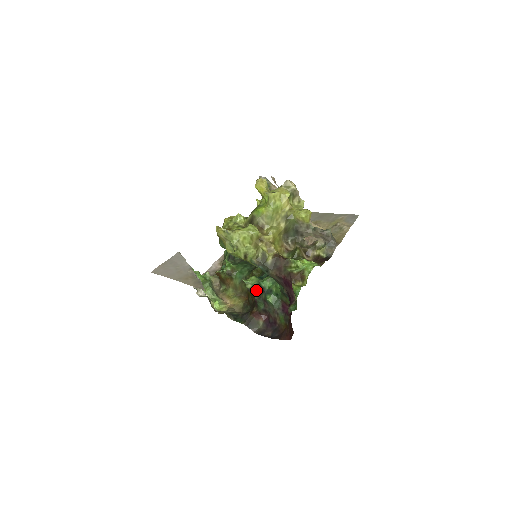
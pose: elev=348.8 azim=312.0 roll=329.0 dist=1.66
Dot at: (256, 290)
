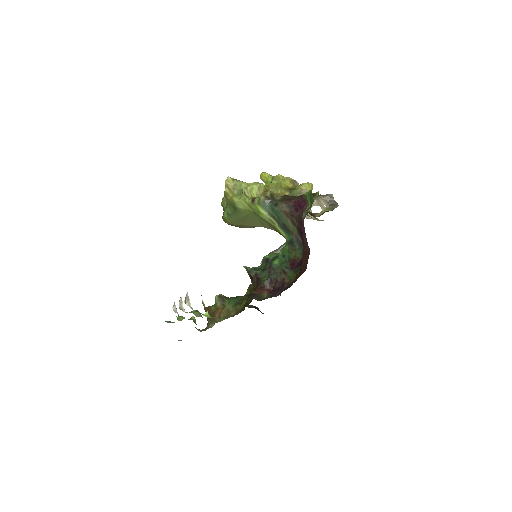
Dot at: (258, 269)
